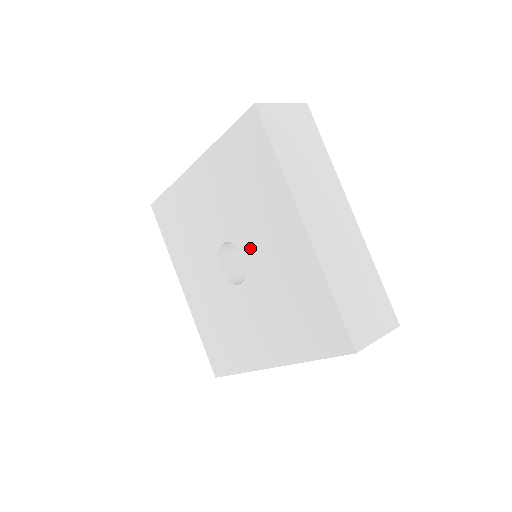
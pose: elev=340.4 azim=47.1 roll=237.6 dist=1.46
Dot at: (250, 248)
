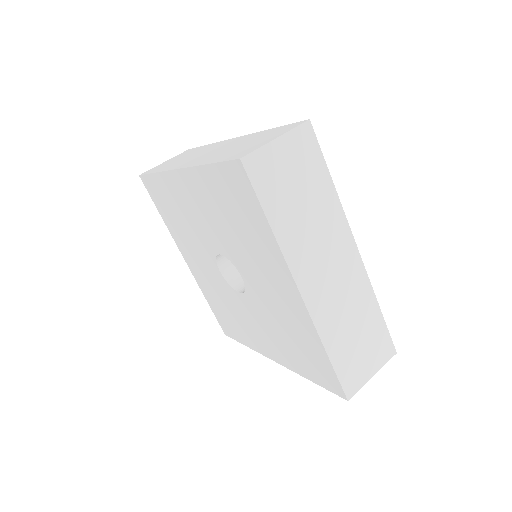
Dot at: (247, 275)
